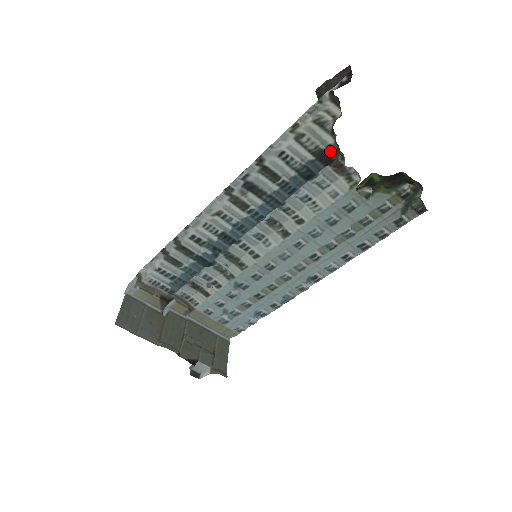
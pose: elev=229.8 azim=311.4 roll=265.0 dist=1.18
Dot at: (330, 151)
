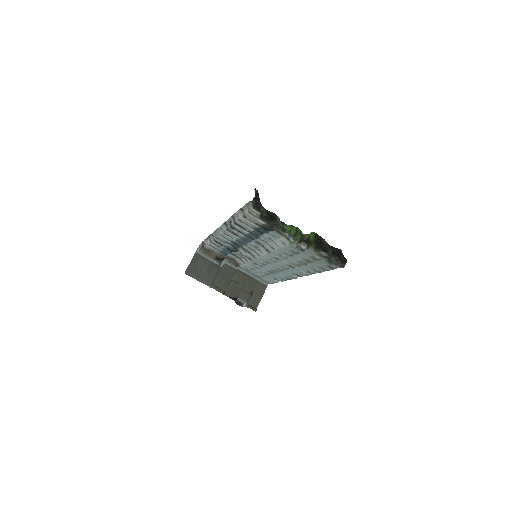
Dot at: (265, 227)
